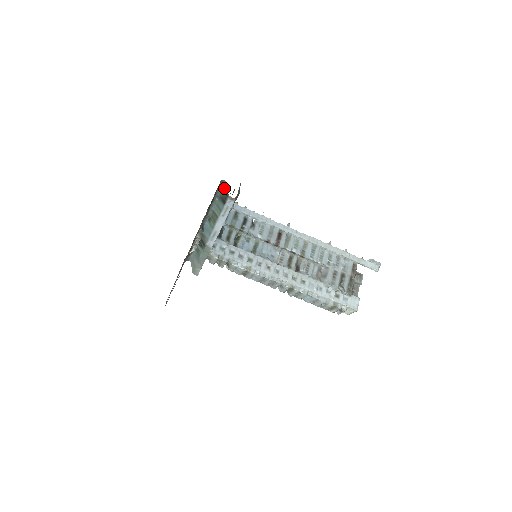
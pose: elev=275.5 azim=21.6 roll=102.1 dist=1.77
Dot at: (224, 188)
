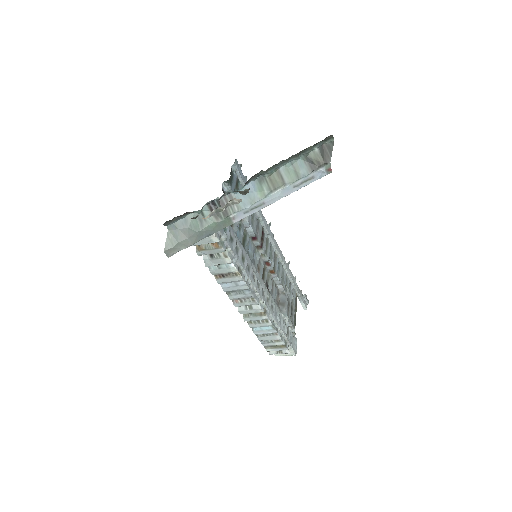
Dot at: (325, 148)
